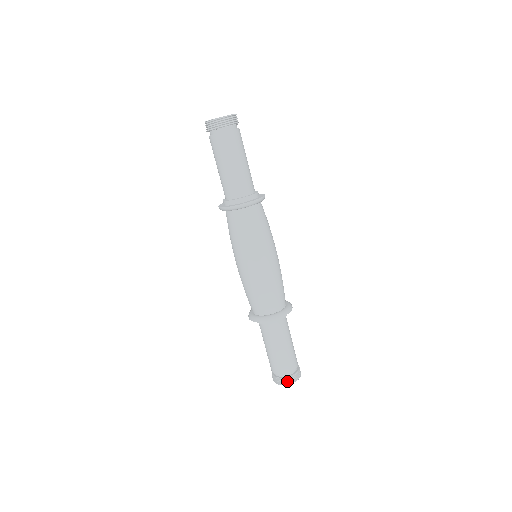
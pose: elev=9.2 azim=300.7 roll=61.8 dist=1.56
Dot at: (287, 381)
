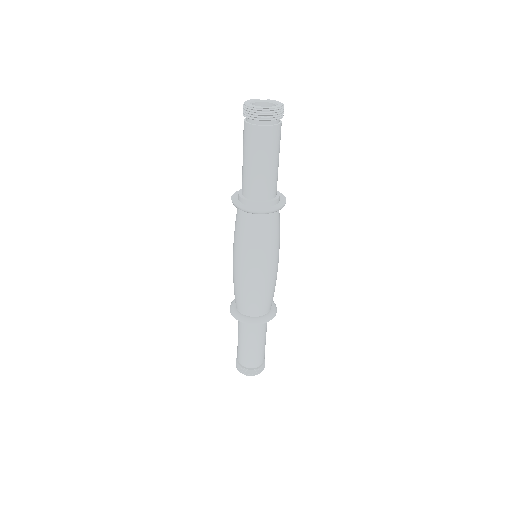
Dot at: (257, 372)
